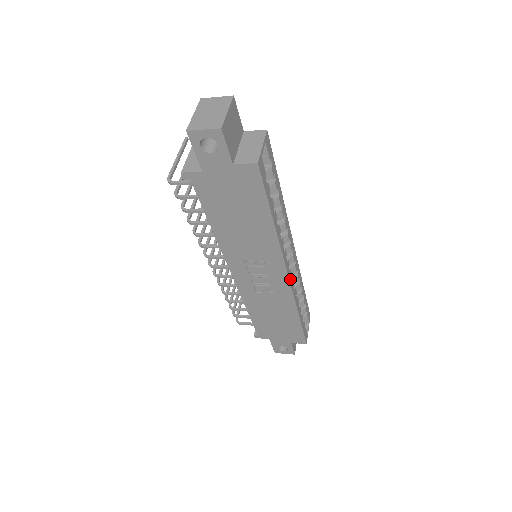
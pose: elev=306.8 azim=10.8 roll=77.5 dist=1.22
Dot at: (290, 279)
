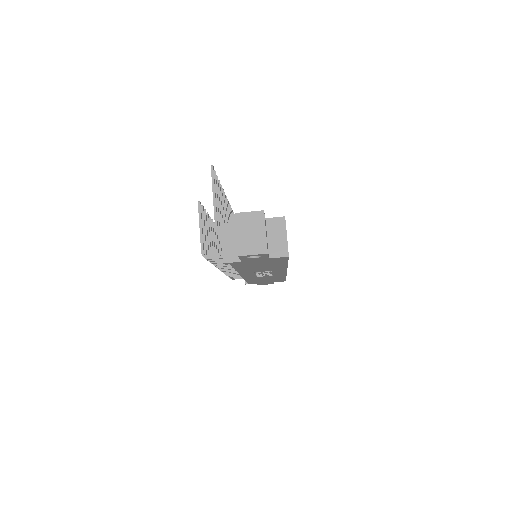
Dot at: occluded
